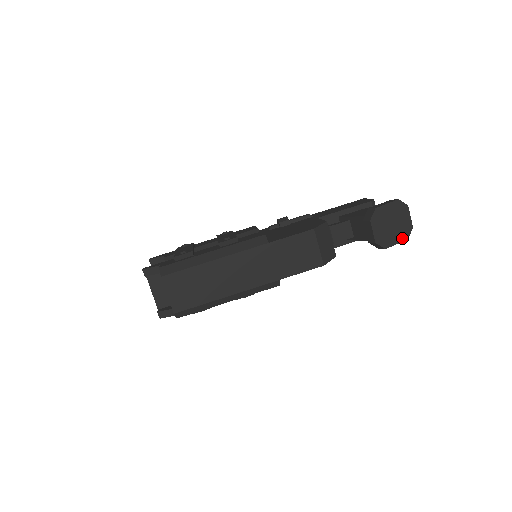
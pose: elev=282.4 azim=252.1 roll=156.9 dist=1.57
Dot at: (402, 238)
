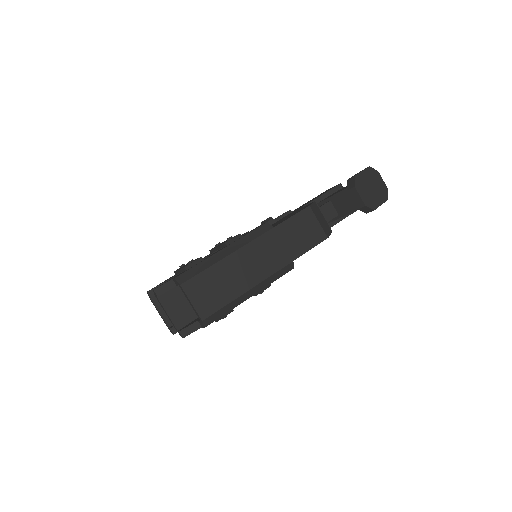
Dot at: (383, 199)
